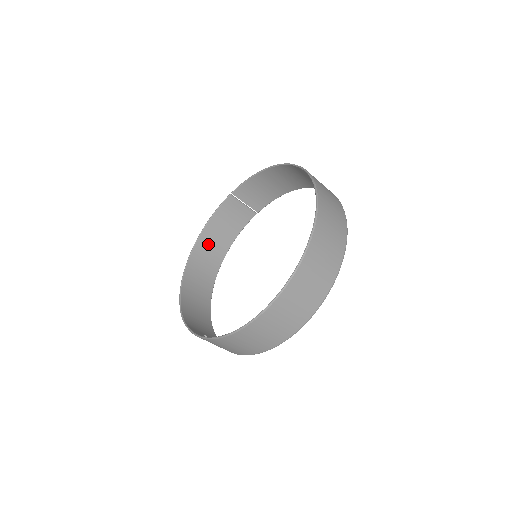
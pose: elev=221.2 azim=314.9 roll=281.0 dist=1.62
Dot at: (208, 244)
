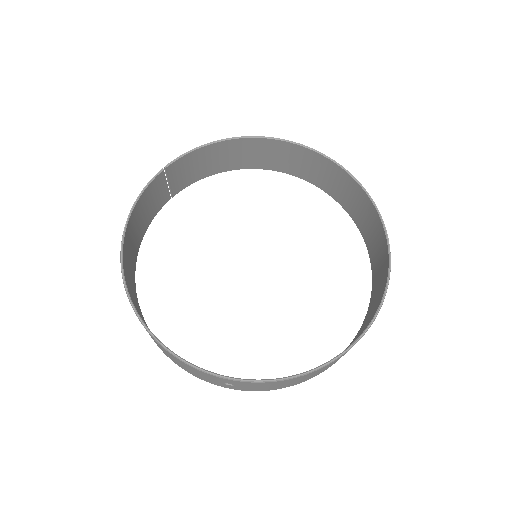
Dot at: (128, 246)
